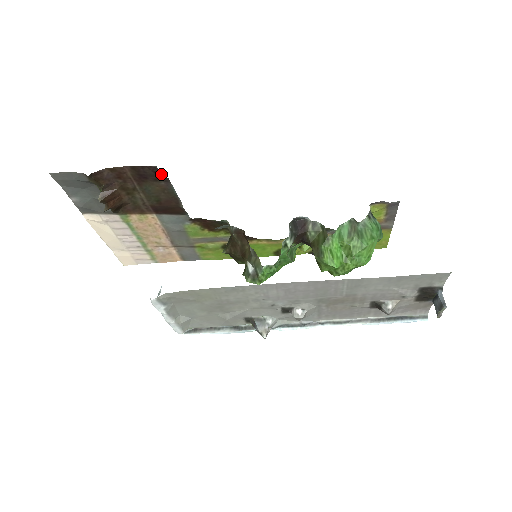
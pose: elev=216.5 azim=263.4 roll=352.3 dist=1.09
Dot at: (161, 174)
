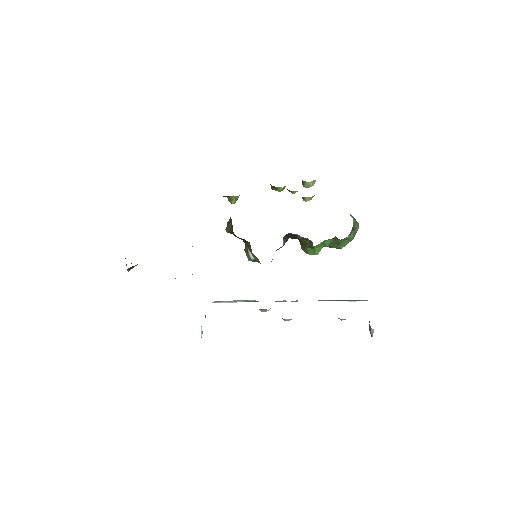
Dot at: occluded
